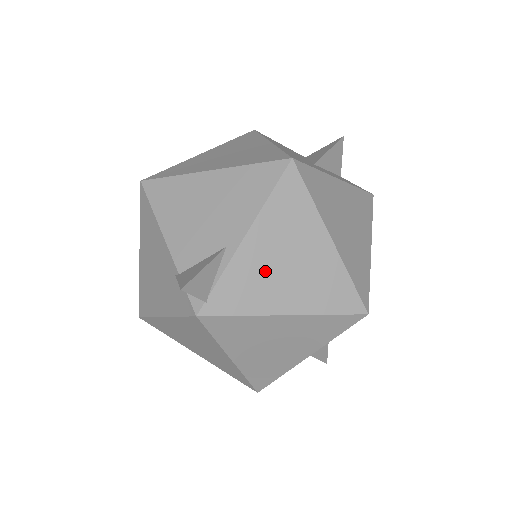
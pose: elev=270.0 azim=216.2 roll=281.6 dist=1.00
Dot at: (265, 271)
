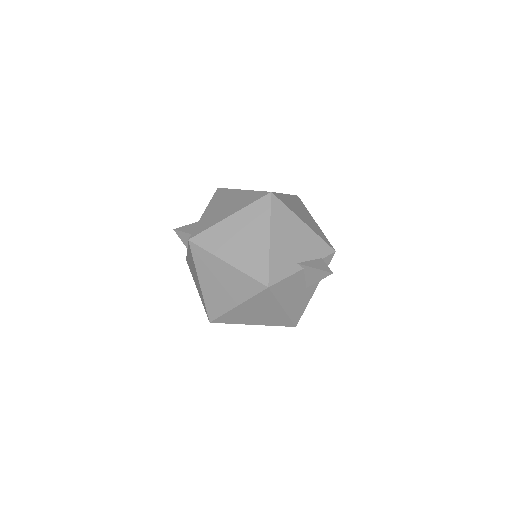
Dot at: (215, 213)
